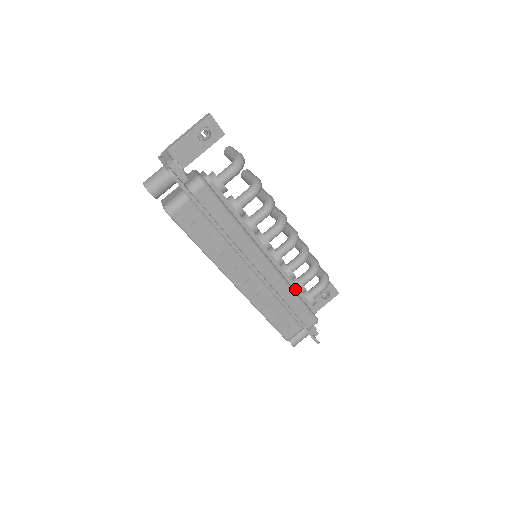
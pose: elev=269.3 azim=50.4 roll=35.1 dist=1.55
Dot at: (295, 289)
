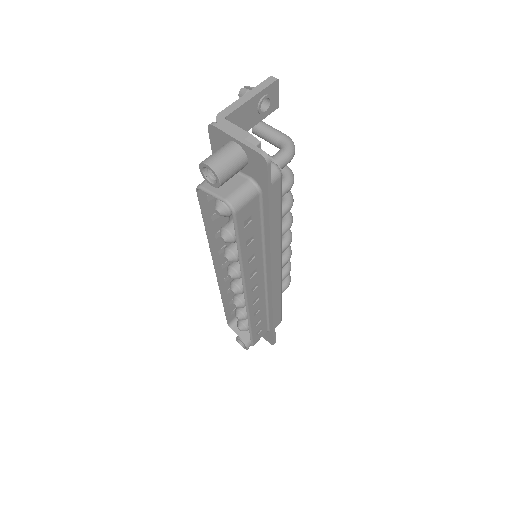
Dot at: occluded
